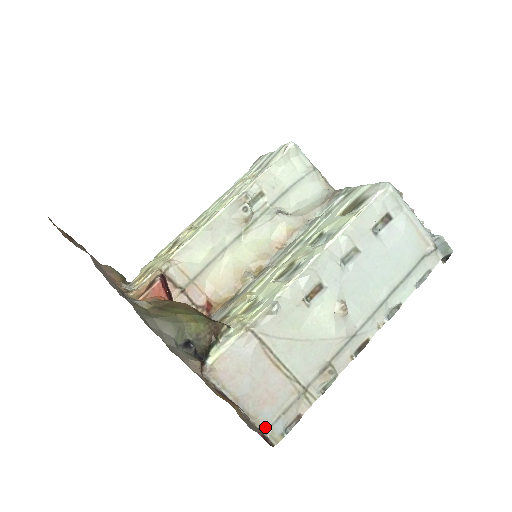
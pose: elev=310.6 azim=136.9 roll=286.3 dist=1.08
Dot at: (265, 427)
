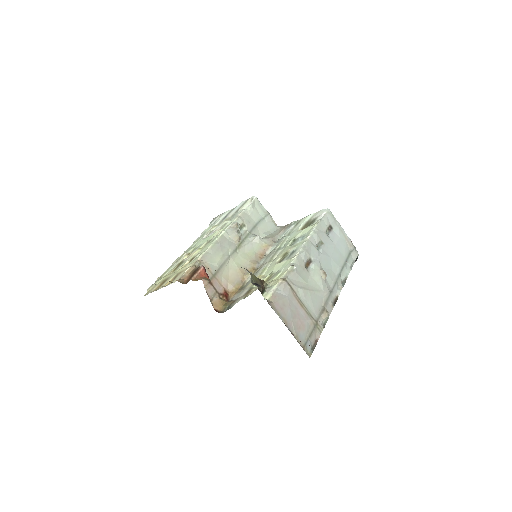
Dot at: (302, 345)
